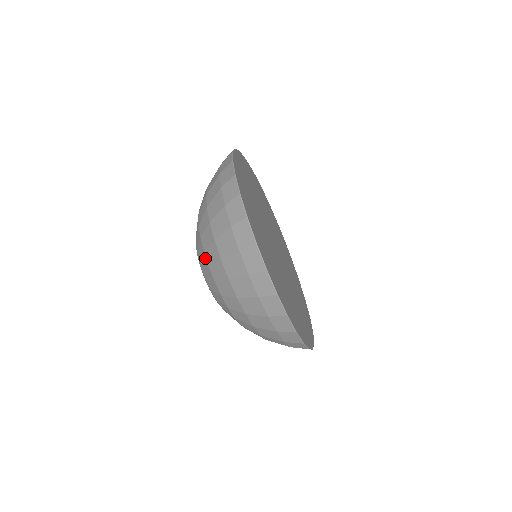
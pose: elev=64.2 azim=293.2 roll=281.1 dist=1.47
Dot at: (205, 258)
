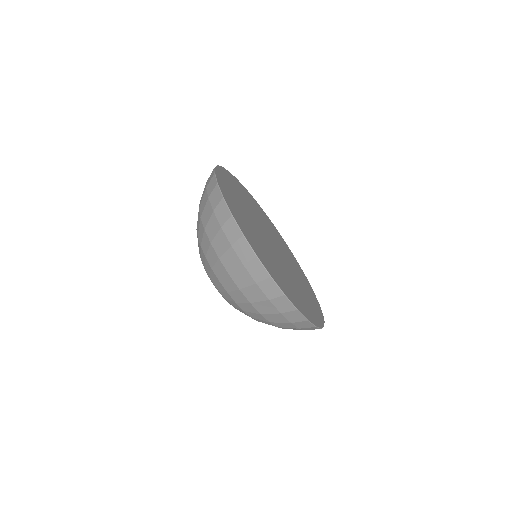
Dot at: occluded
